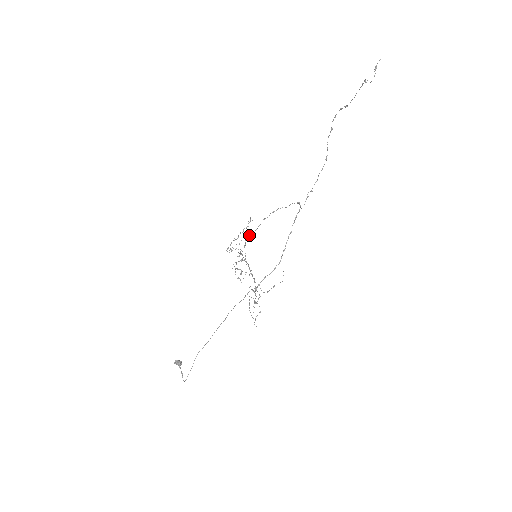
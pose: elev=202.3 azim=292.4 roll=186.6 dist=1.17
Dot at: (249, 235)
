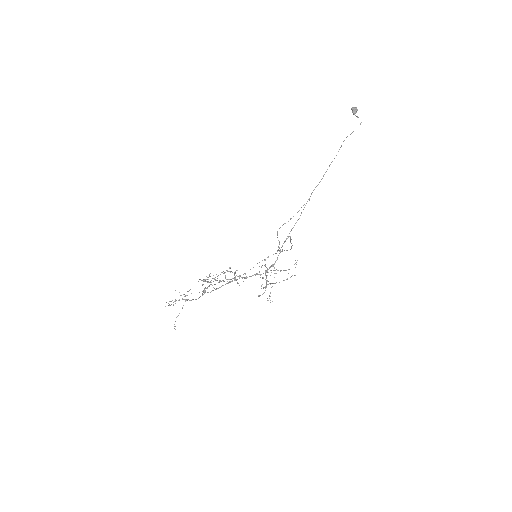
Dot at: (208, 286)
